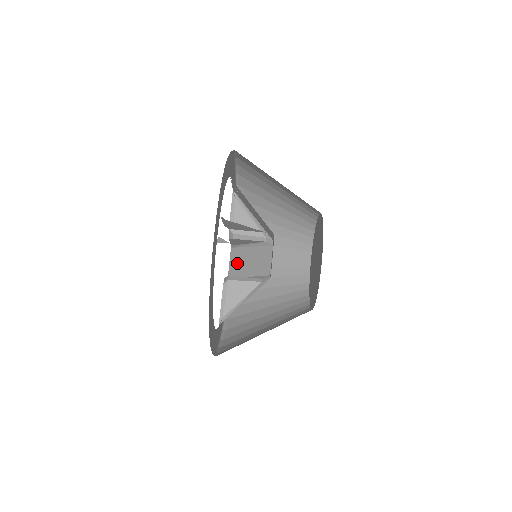
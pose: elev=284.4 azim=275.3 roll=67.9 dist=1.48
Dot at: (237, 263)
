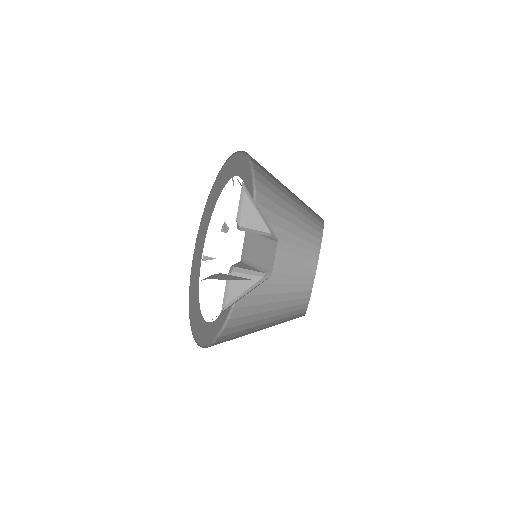
Dot at: (249, 247)
